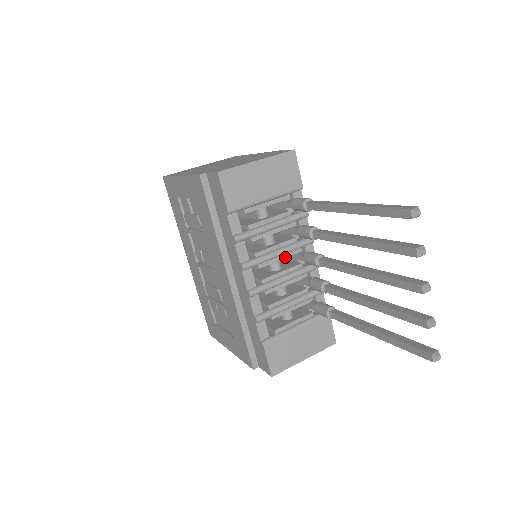
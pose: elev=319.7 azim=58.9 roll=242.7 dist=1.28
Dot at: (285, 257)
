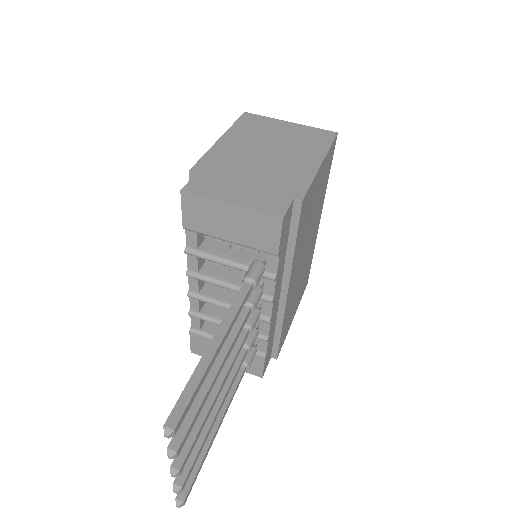
Dot at: (237, 292)
